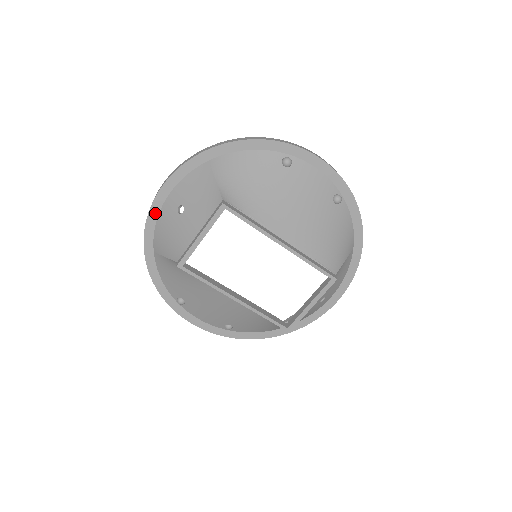
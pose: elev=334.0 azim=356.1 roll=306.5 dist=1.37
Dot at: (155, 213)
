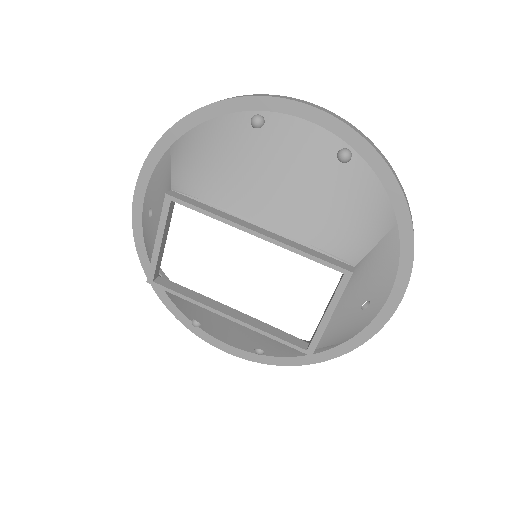
Dot at: (139, 223)
